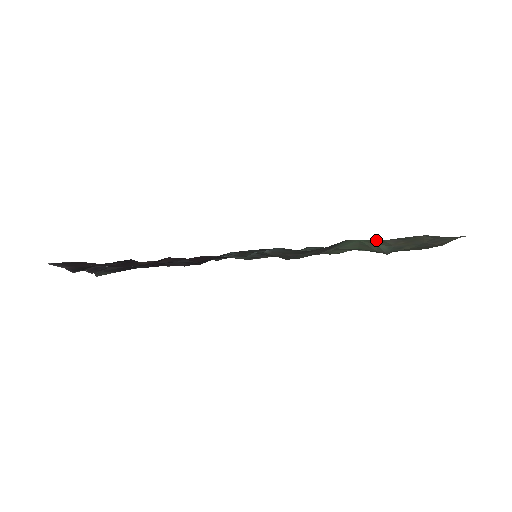
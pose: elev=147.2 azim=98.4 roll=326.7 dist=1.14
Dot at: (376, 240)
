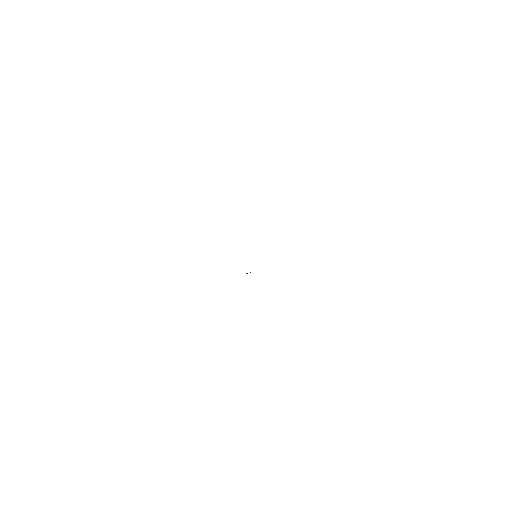
Dot at: occluded
